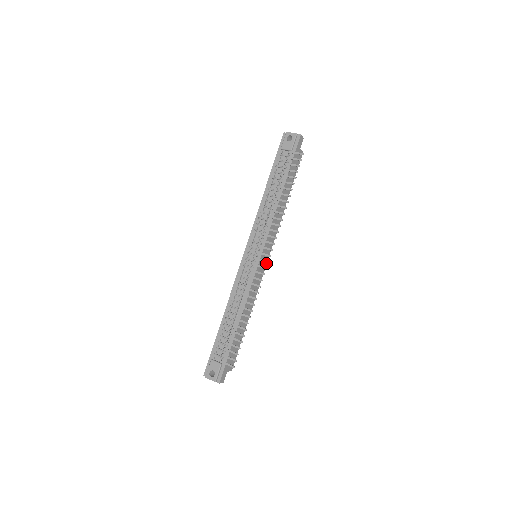
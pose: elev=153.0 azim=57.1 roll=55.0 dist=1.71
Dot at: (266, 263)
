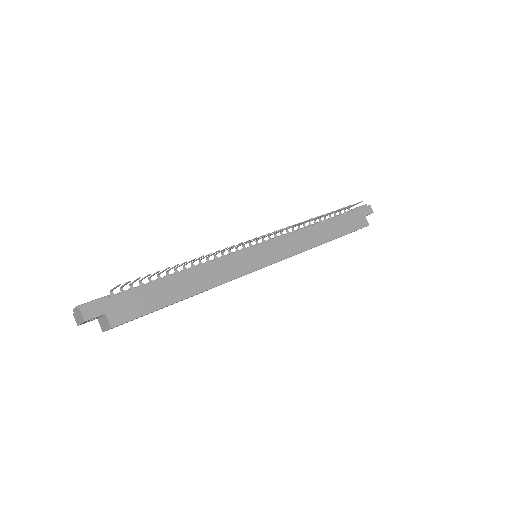
Dot at: (263, 266)
